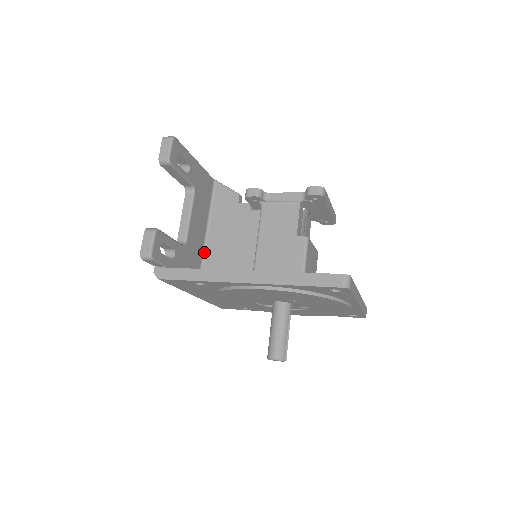
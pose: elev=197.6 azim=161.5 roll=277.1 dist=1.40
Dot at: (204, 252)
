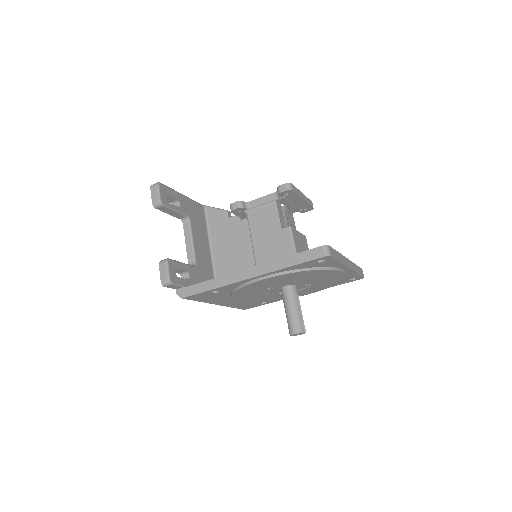
Dot at: (214, 267)
